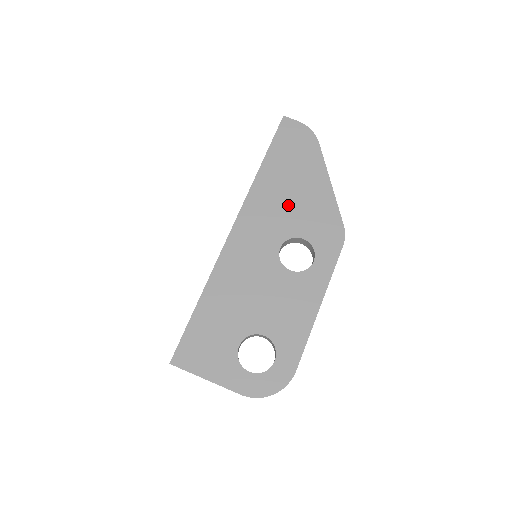
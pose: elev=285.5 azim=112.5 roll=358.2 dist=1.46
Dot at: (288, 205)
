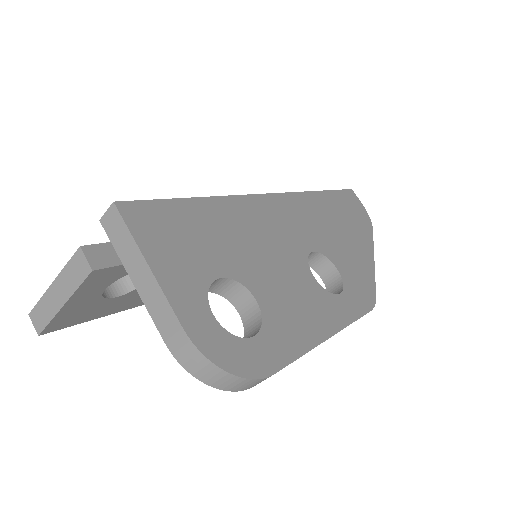
Dot at: (333, 234)
